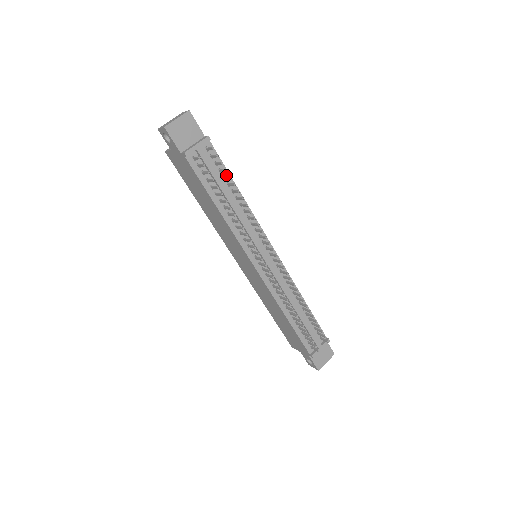
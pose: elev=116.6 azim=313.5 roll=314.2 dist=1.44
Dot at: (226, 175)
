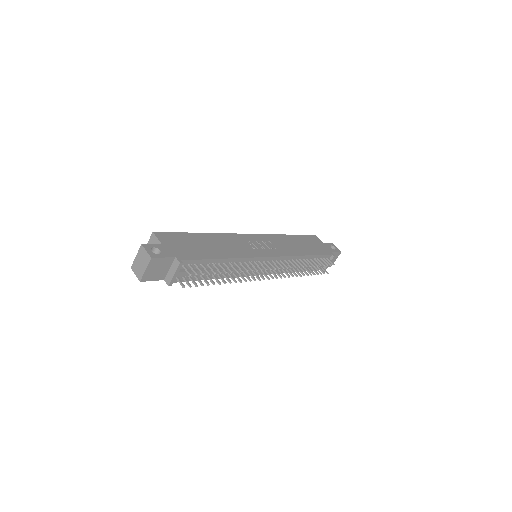
Dot at: (208, 262)
